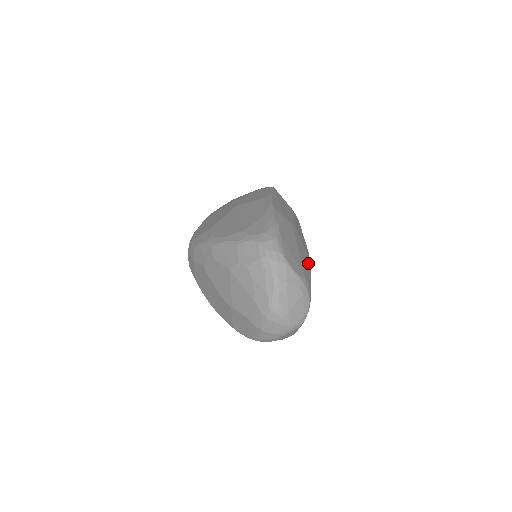
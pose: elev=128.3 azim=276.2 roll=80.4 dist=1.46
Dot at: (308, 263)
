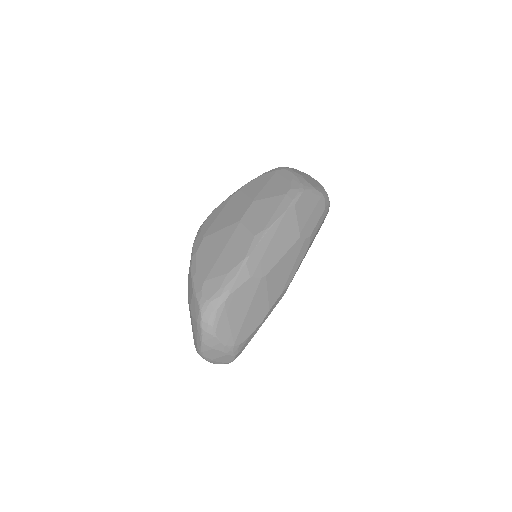
Dot at: (261, 316)
